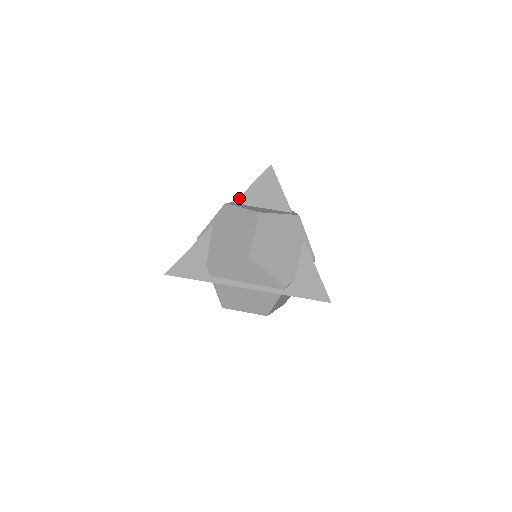
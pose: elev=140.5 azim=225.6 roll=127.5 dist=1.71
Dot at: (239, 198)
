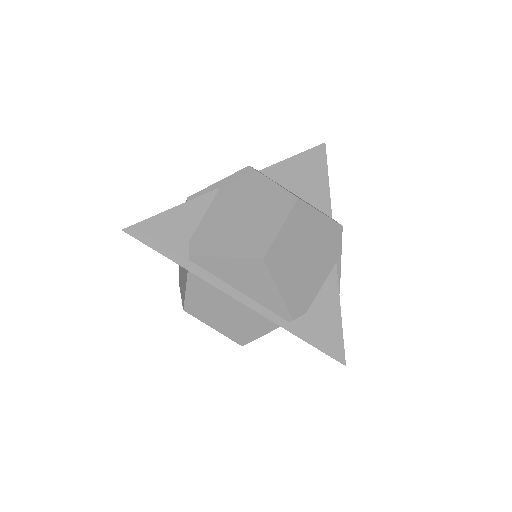
Dot at: (268, 167)
